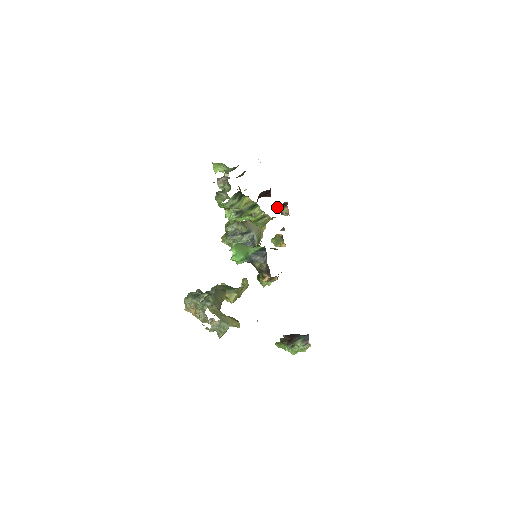
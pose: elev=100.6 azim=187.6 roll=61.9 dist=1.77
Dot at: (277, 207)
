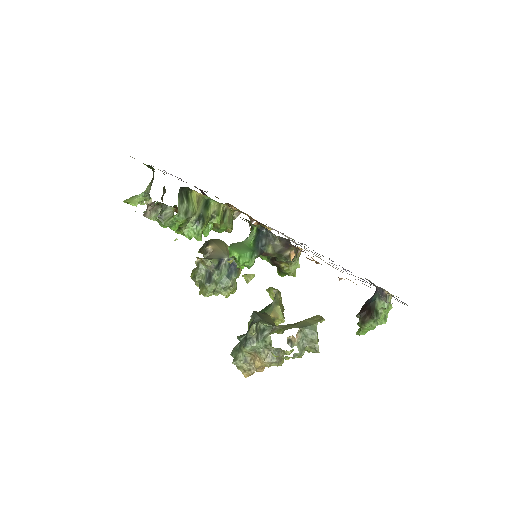
Dot at: occluded
